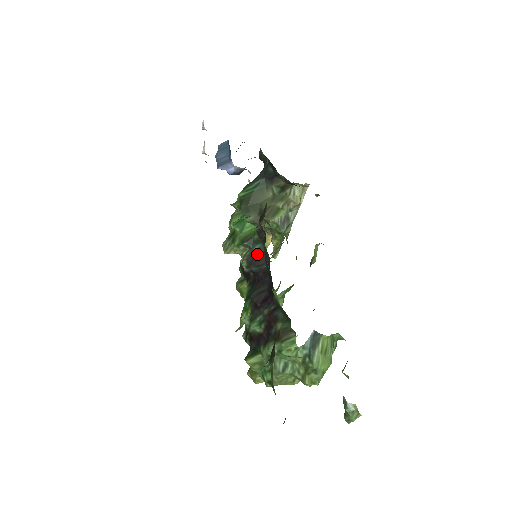
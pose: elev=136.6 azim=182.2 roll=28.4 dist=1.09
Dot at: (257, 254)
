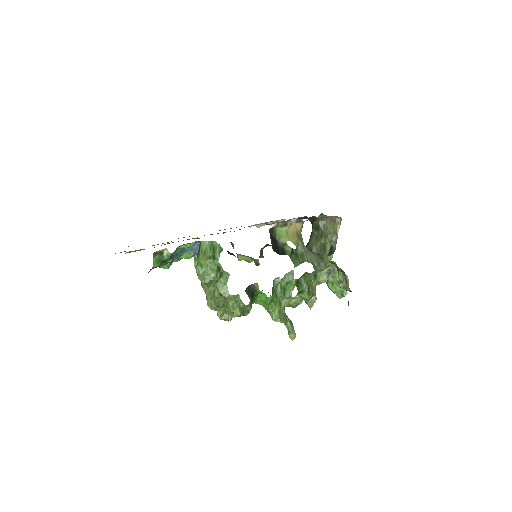
Dot at: occluded
